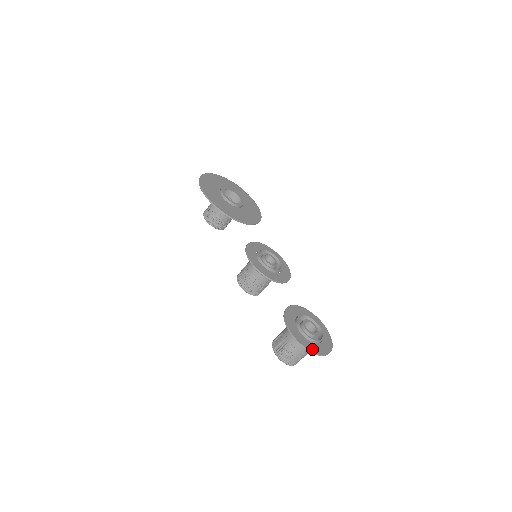
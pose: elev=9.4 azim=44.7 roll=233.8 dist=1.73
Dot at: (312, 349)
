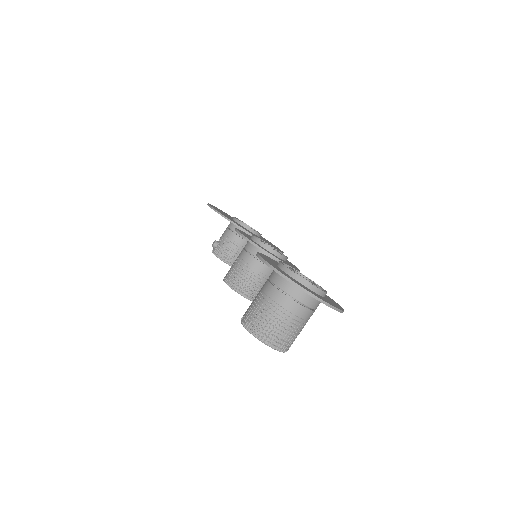
Dot at: (293, 280)
